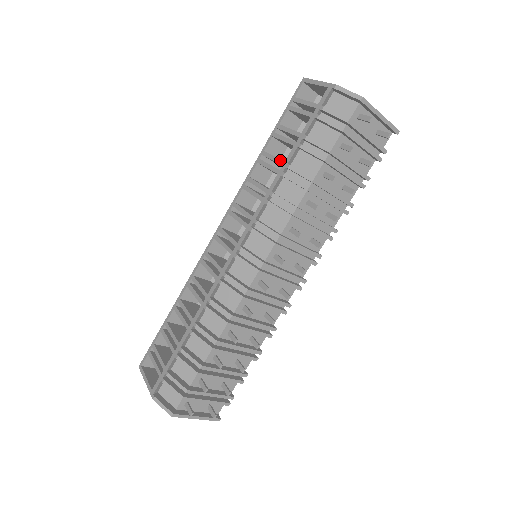
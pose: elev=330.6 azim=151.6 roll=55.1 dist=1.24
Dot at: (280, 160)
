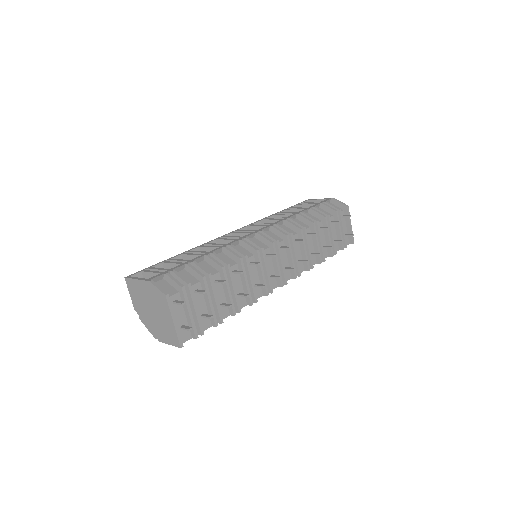
Dot at: (295, 212)
